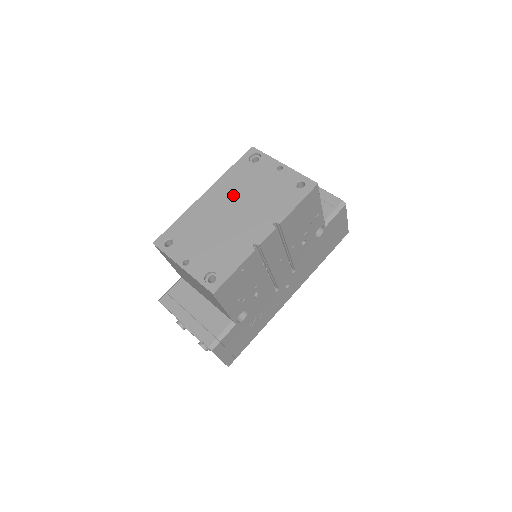
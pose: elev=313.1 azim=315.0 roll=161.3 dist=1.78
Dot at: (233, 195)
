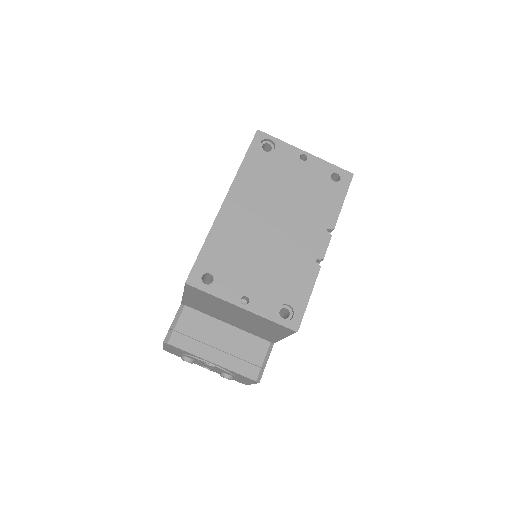
Dot at: (263, 199)
